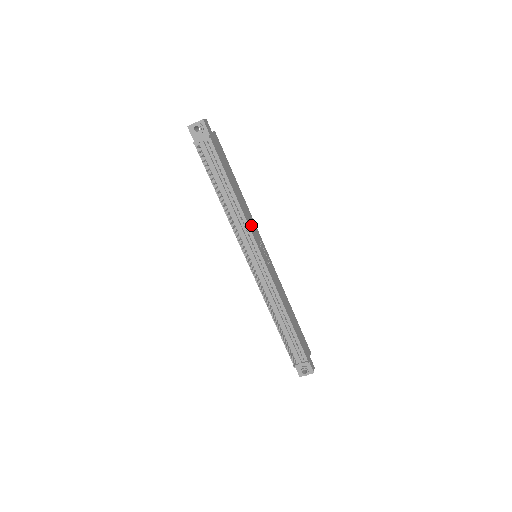
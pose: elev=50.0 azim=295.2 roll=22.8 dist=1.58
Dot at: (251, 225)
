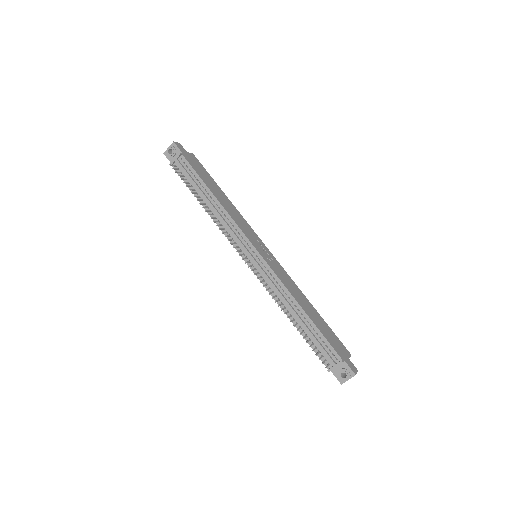
Dot at: (241, 225)
